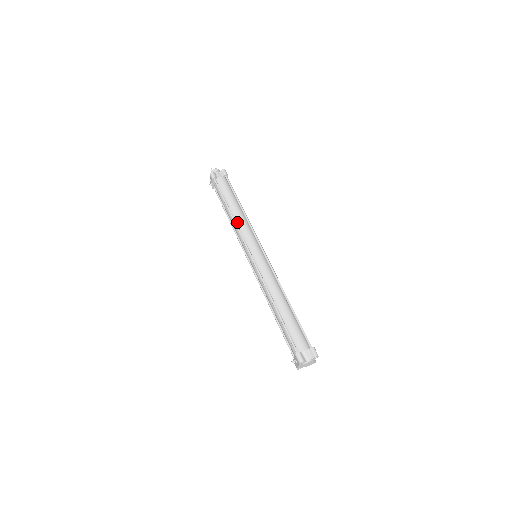
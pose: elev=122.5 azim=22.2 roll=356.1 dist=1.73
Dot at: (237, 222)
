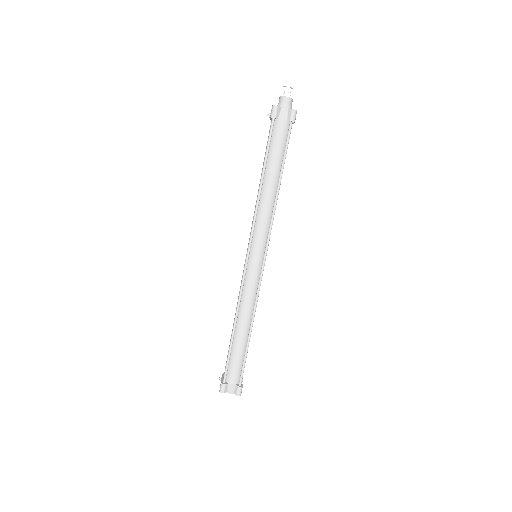
Dot at: (260, 205)
